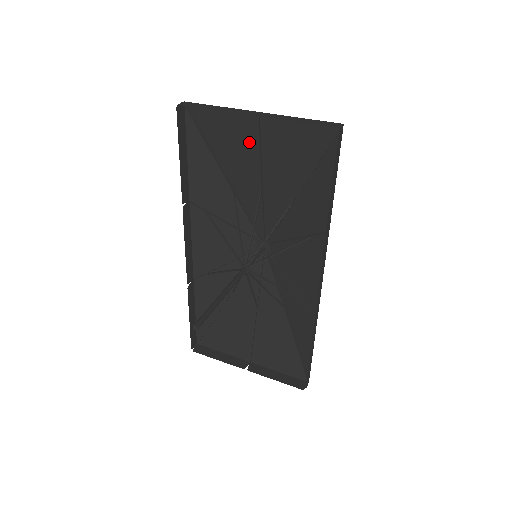
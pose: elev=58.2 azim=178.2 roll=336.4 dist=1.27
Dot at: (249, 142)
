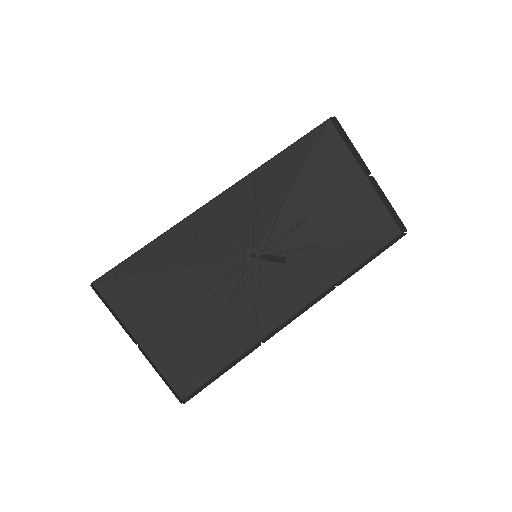
Dot at: (338, 184)
